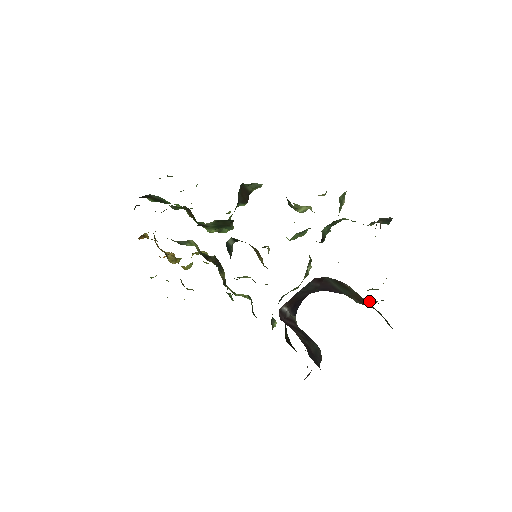
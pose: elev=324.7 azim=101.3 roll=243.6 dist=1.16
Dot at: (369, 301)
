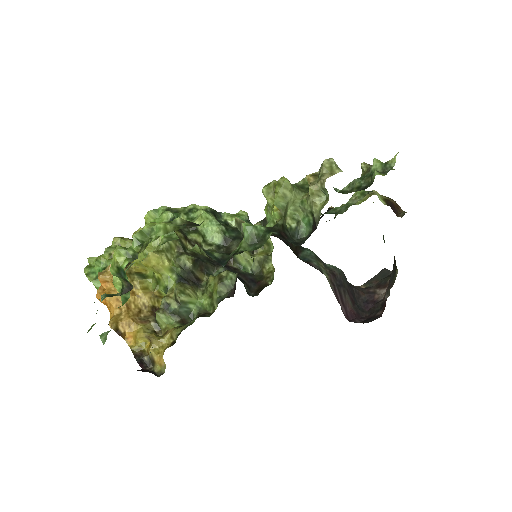
Dot at: occluded
